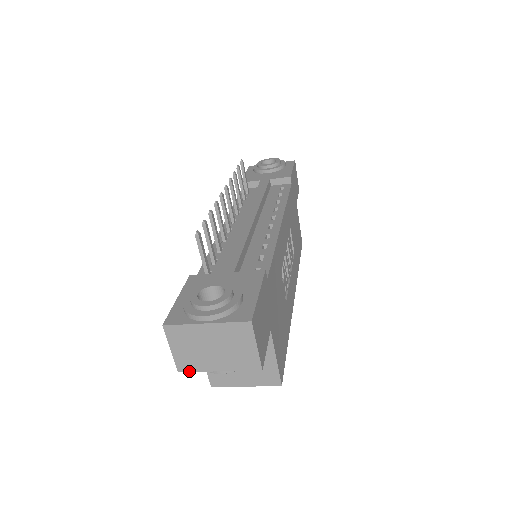
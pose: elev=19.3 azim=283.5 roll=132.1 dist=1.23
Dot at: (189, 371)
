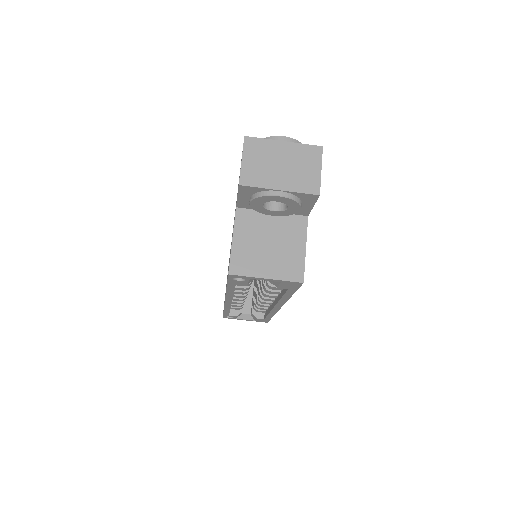
Dot at: (250, 186)
